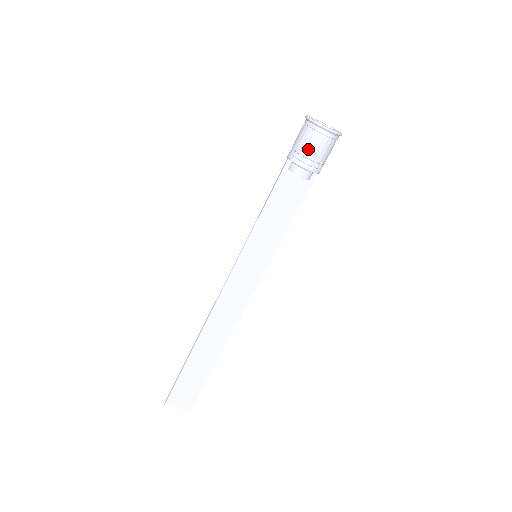
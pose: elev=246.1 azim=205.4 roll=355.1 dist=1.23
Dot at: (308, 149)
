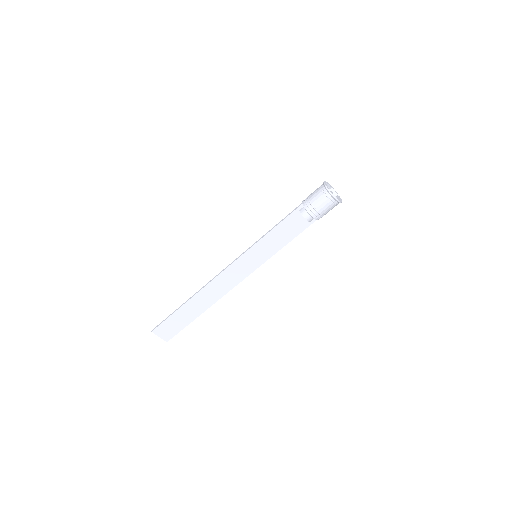
Dot at: (318, 204)
